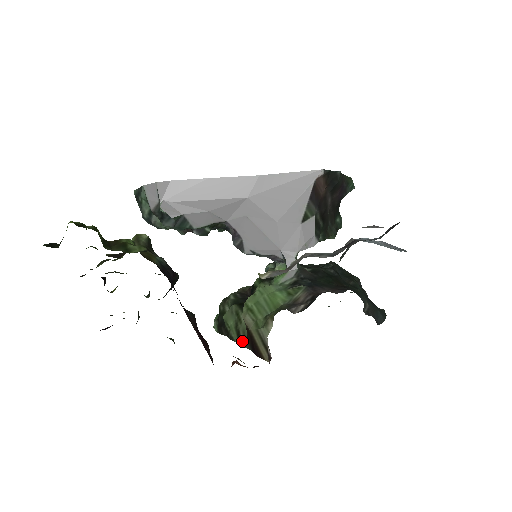
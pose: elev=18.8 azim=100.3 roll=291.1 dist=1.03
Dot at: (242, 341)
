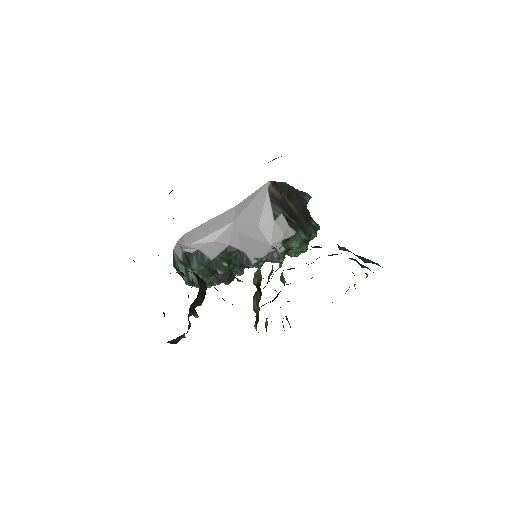
Dot at: (259, 300)
